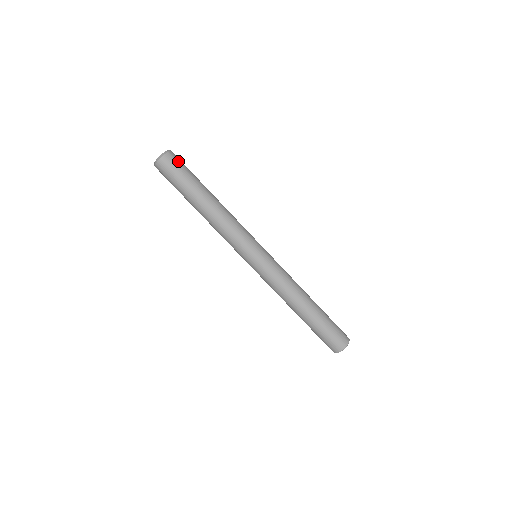
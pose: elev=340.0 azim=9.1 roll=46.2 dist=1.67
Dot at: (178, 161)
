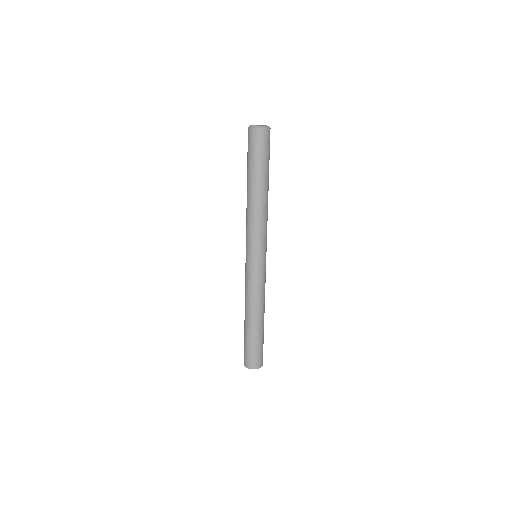
Dot at: occluded
